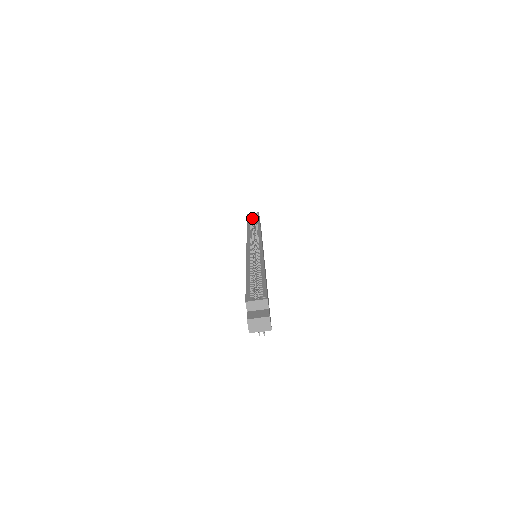
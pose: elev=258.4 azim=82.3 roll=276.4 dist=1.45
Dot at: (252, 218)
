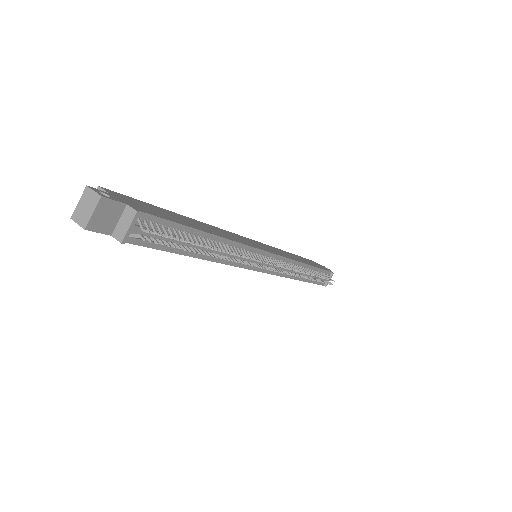
Dot at: occluded
